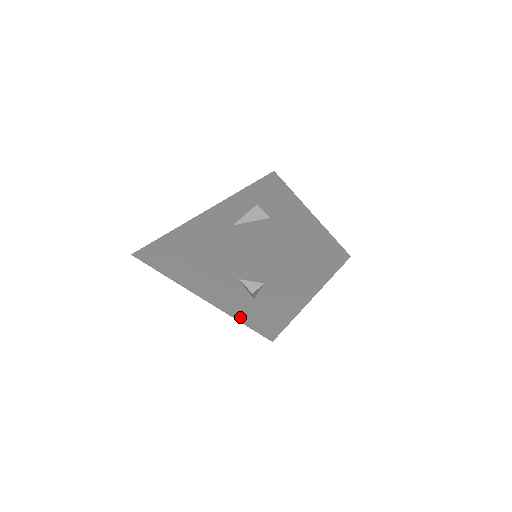
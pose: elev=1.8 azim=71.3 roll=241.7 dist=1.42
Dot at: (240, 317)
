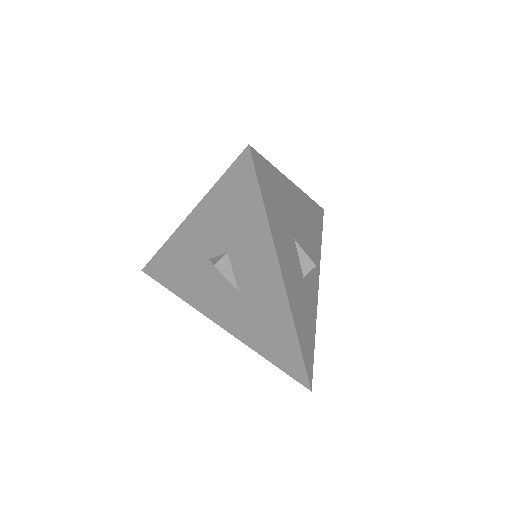
Dot at: (252, 342)
